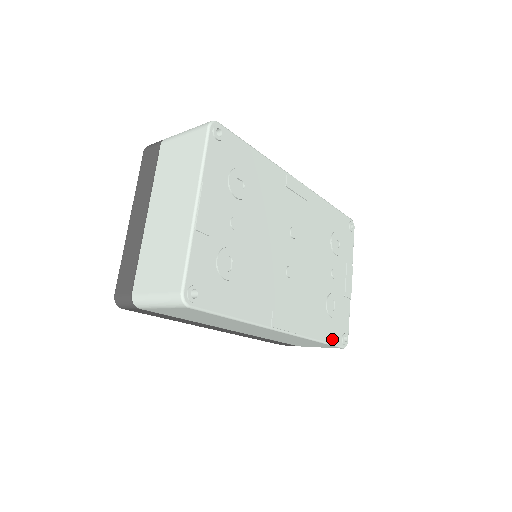
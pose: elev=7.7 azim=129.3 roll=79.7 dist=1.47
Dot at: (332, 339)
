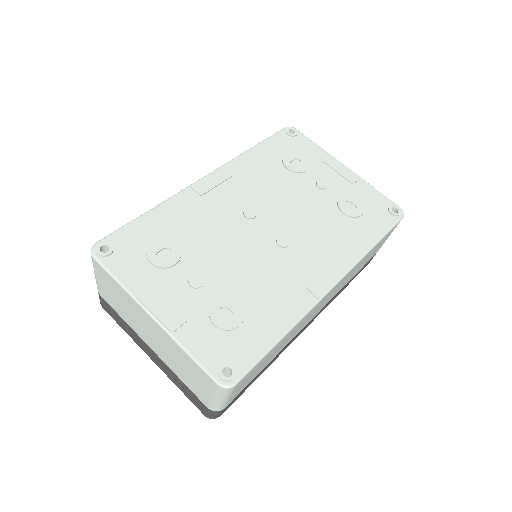
Dot at: (383, 228)
